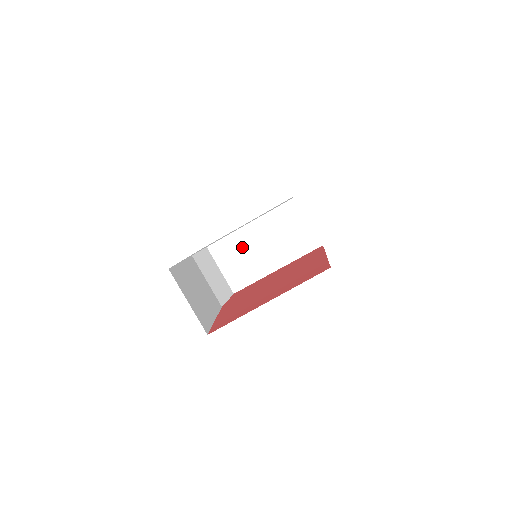
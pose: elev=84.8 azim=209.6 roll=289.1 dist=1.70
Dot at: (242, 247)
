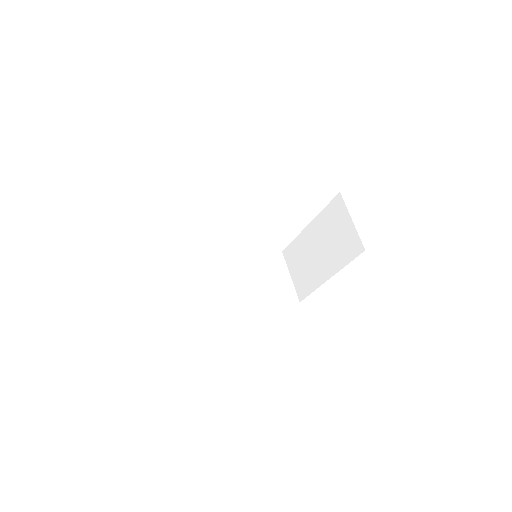
Dot at: (304, 252)
